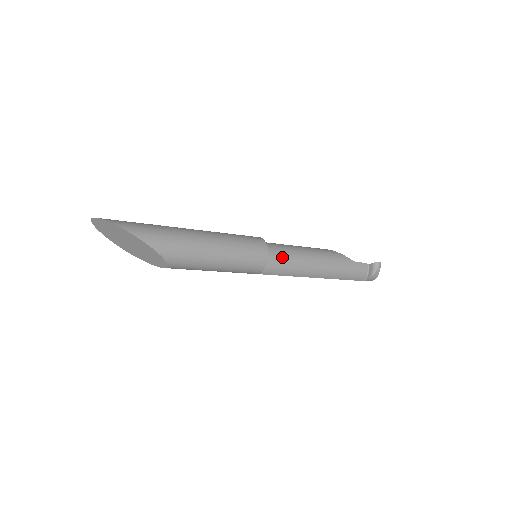
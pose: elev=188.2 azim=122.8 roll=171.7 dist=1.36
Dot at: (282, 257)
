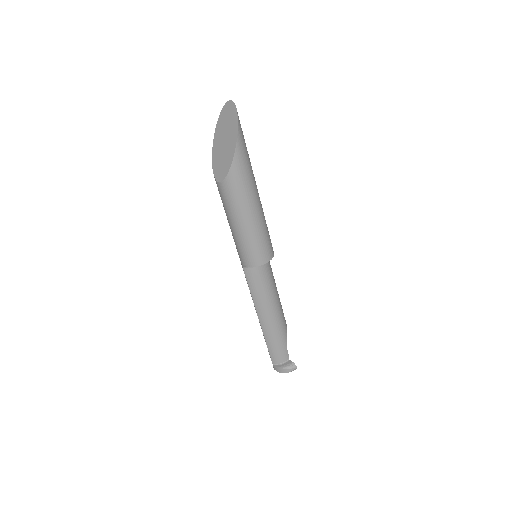
Dot at: (266, 279)
